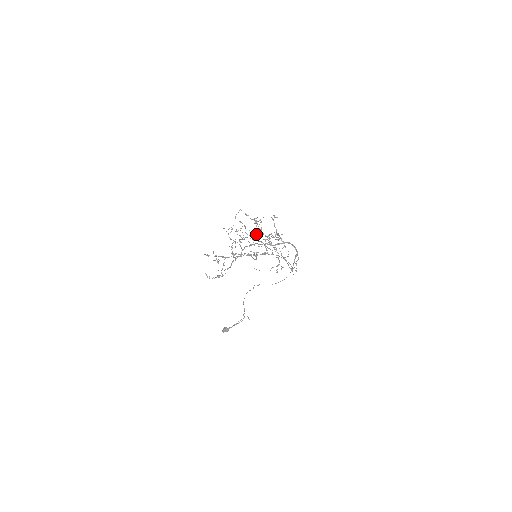
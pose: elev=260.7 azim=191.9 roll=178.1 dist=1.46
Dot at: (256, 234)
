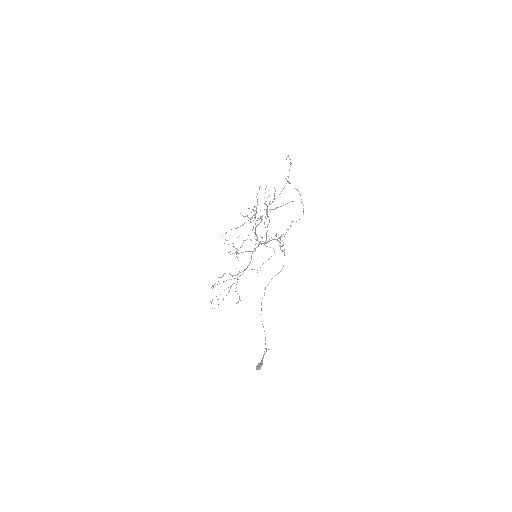
Dot at: (232, 275)
